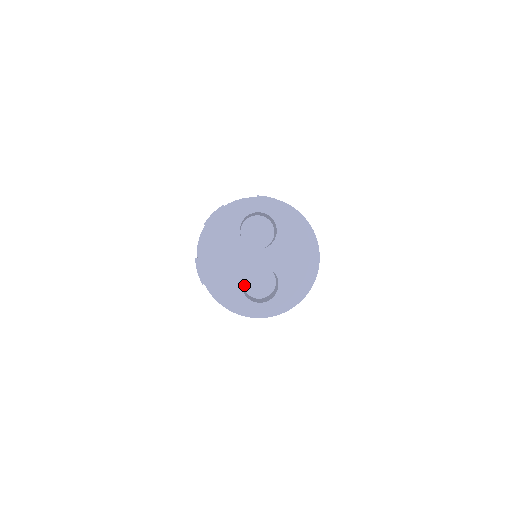
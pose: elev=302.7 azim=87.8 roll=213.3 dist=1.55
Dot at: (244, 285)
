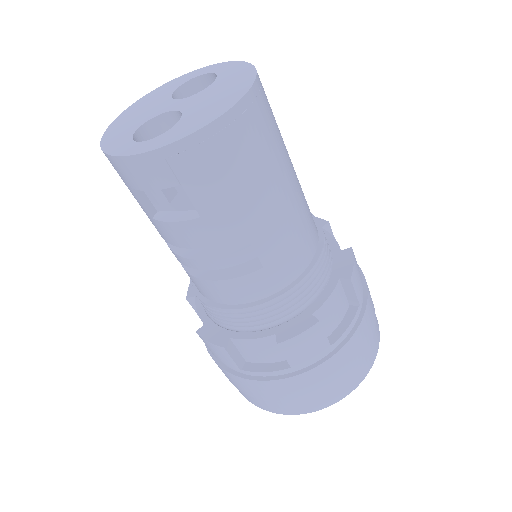
Dot at: occluded
